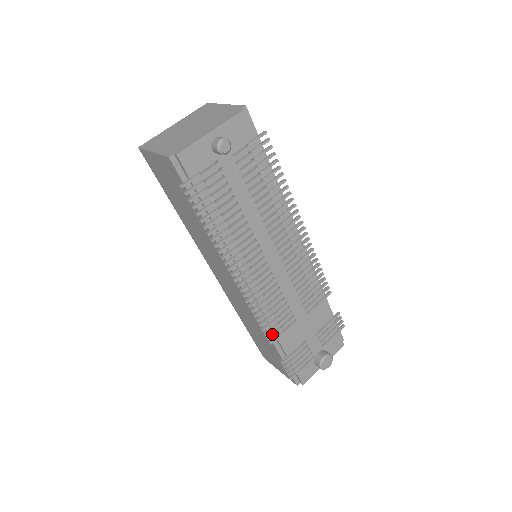
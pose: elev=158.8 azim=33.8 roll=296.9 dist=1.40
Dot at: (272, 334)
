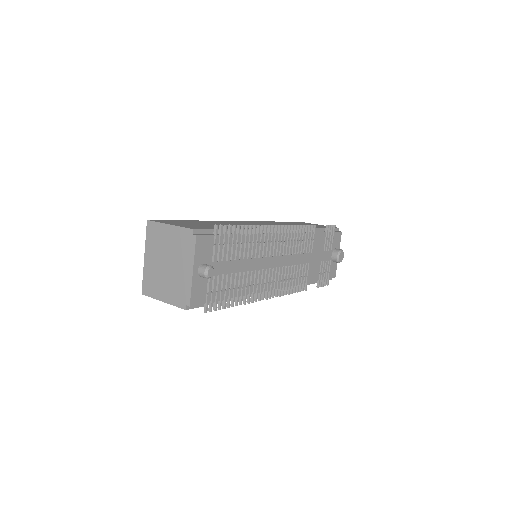
Dot at: (303, 286)
